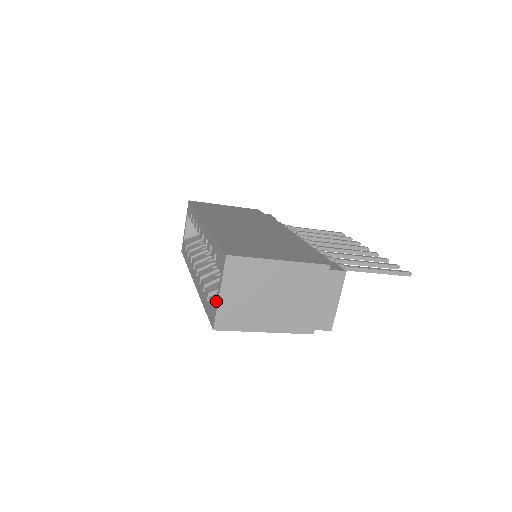
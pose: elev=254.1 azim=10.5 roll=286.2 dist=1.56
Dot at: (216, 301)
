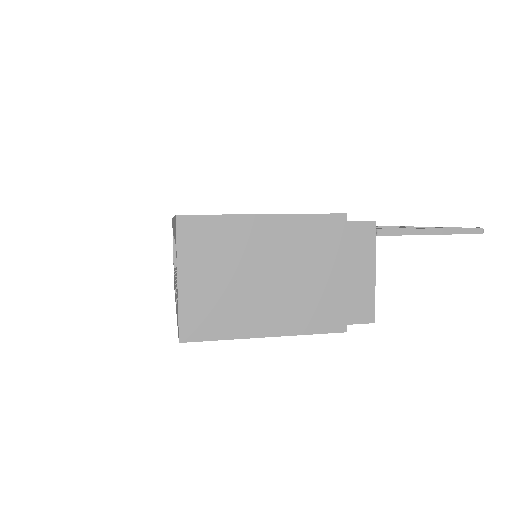
Dot at: (177, 295)
